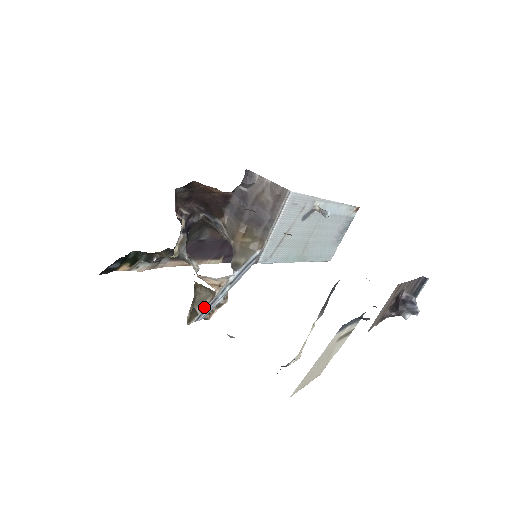
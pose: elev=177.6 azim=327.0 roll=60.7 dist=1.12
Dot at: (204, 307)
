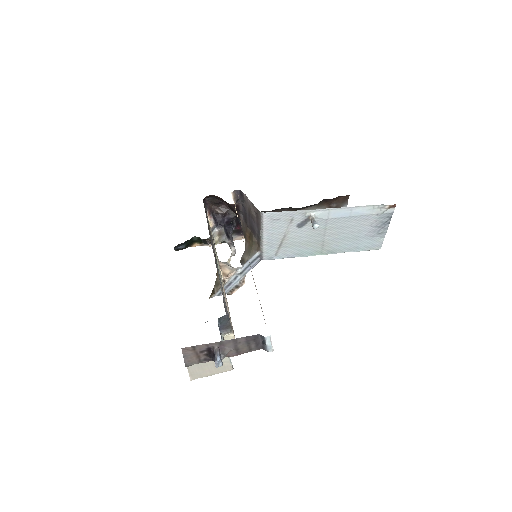
Dot at: (218, 289)
